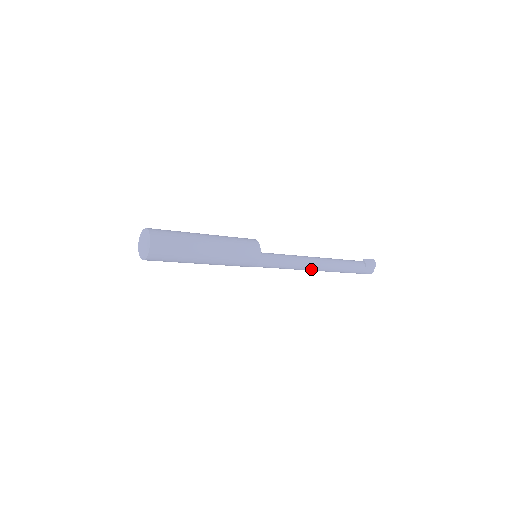
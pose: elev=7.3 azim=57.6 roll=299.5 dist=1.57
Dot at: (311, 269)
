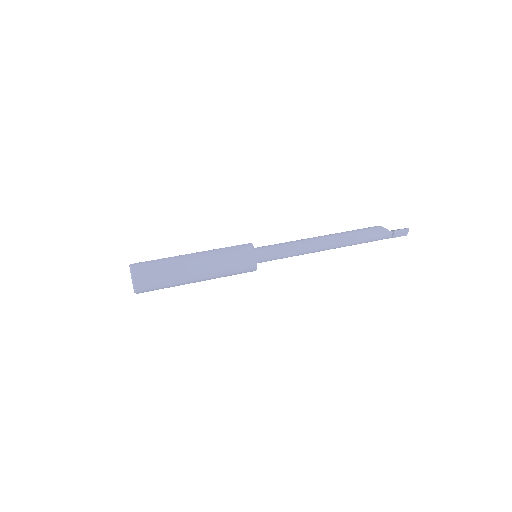
Dot at: occluded
